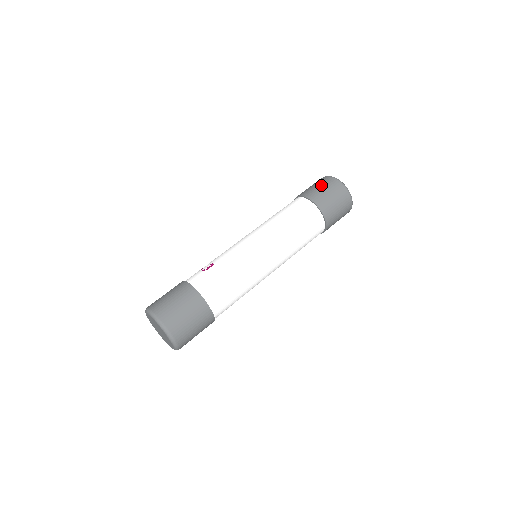
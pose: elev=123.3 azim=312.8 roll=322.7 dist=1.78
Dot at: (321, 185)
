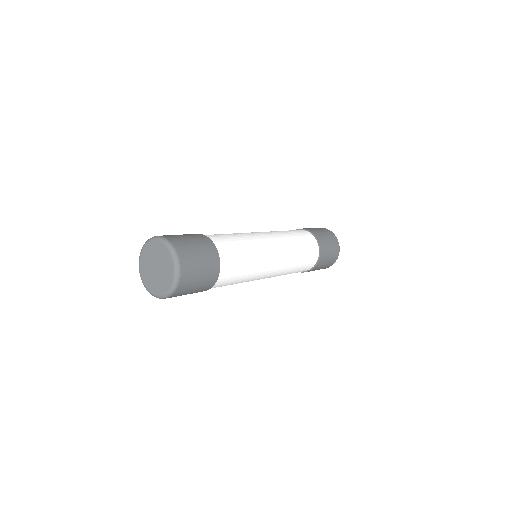
Dot at: occluded
